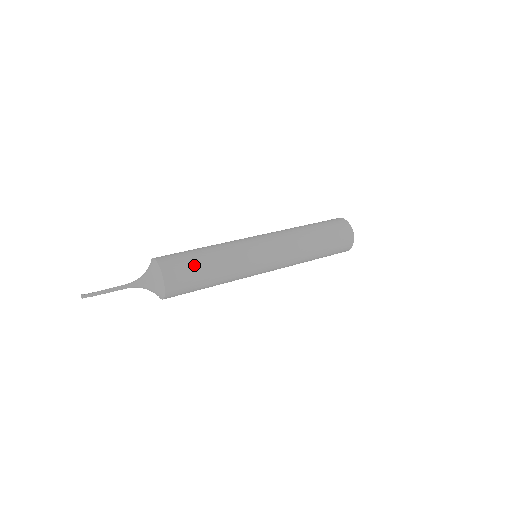
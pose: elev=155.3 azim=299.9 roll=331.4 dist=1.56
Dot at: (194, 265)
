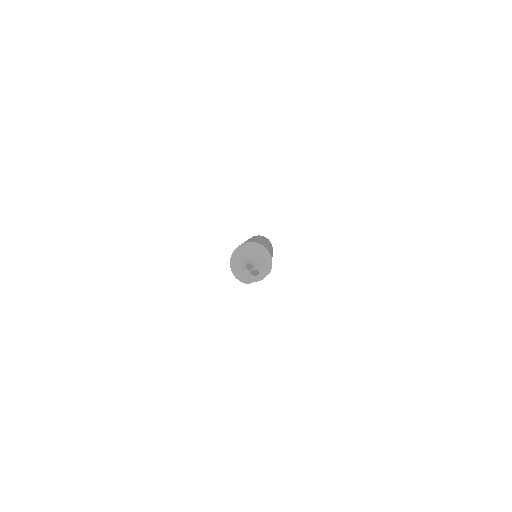
Dot at: occluded
